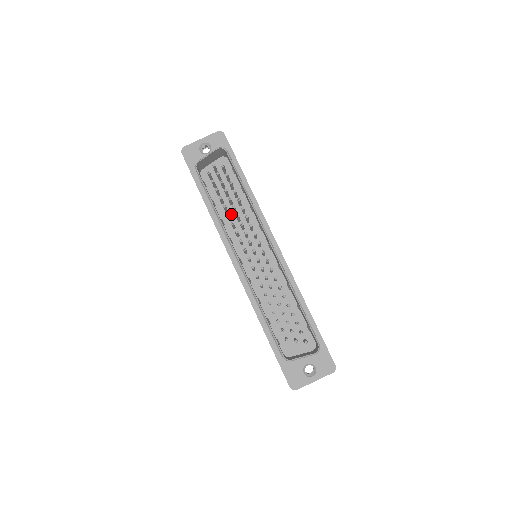
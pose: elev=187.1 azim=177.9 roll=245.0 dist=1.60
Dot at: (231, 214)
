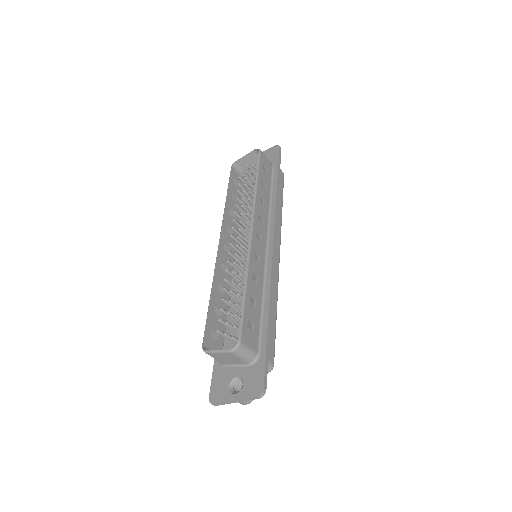
Dot at: occluded
